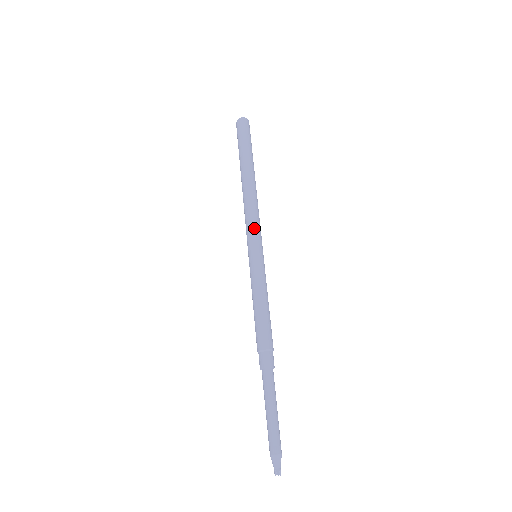
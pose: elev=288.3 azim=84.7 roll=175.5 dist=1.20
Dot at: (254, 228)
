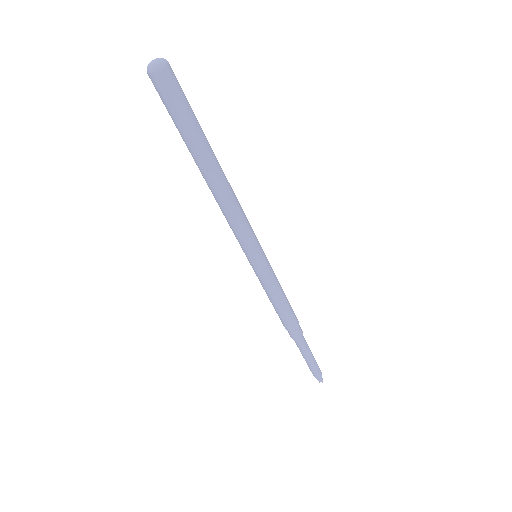
Dot at: (248, 235)
